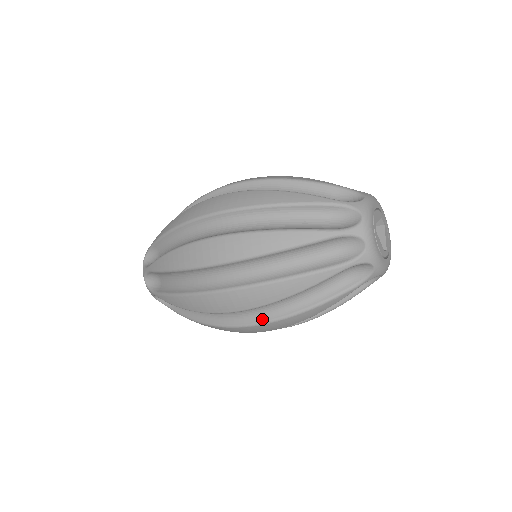
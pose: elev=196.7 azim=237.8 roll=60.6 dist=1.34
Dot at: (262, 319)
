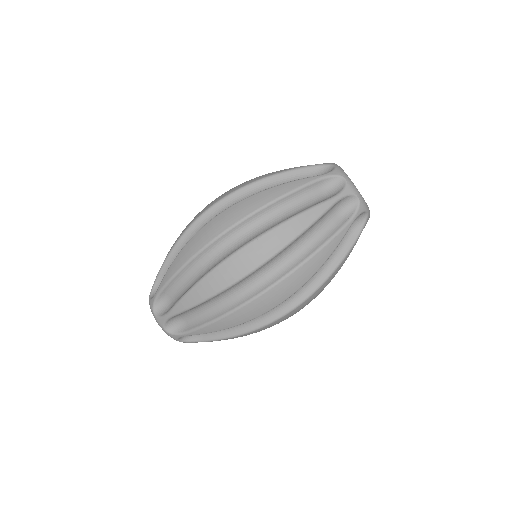
Dot at: (253, 238)
